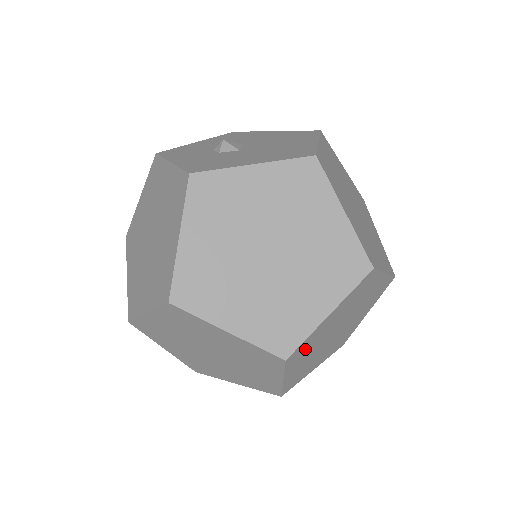
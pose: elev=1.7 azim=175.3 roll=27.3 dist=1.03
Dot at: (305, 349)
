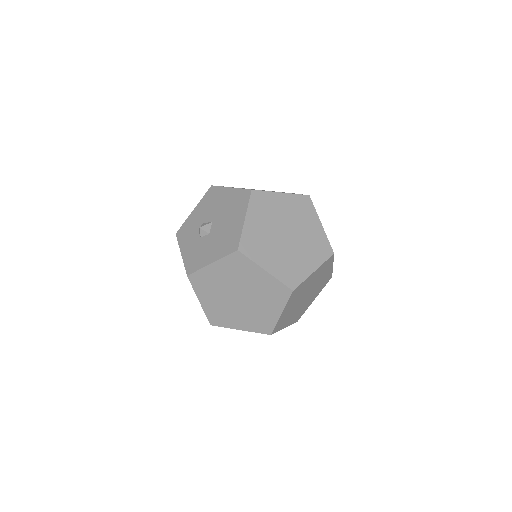
Dot at: (283, 321)
